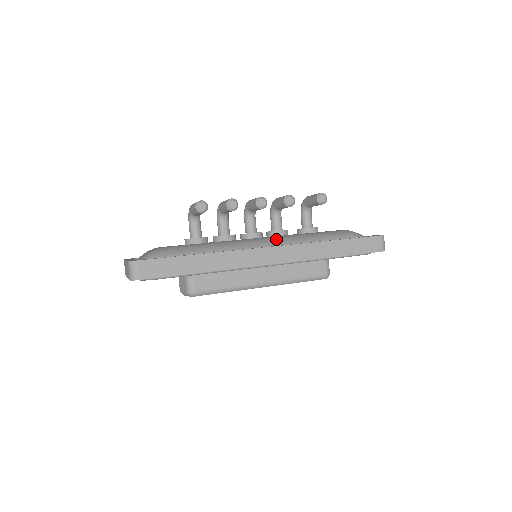
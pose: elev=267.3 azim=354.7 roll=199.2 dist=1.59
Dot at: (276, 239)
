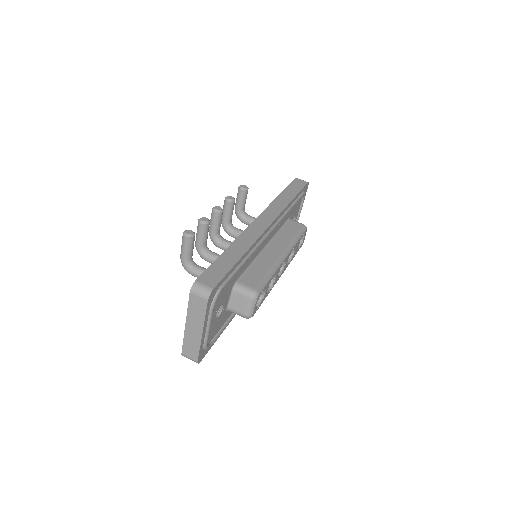
Dot at: occluded
